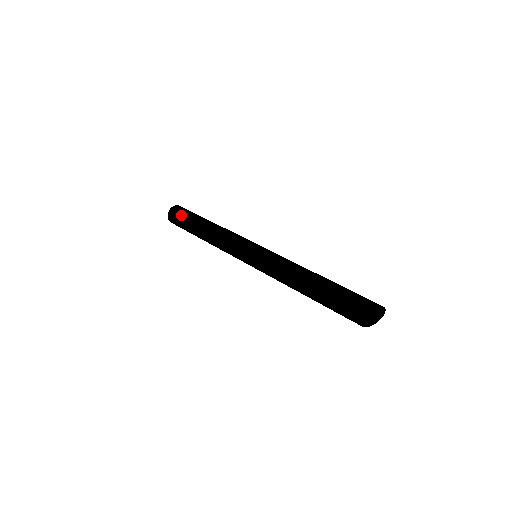
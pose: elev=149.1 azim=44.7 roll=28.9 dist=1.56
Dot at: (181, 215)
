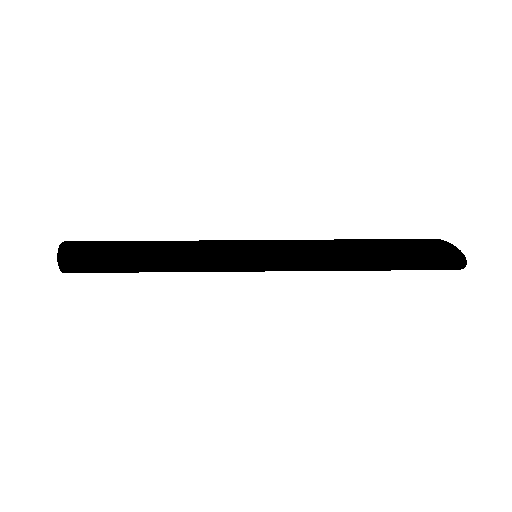
Dot at: (92, 271)
